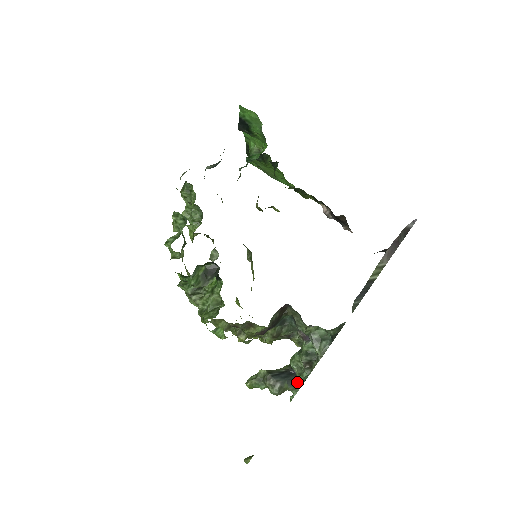
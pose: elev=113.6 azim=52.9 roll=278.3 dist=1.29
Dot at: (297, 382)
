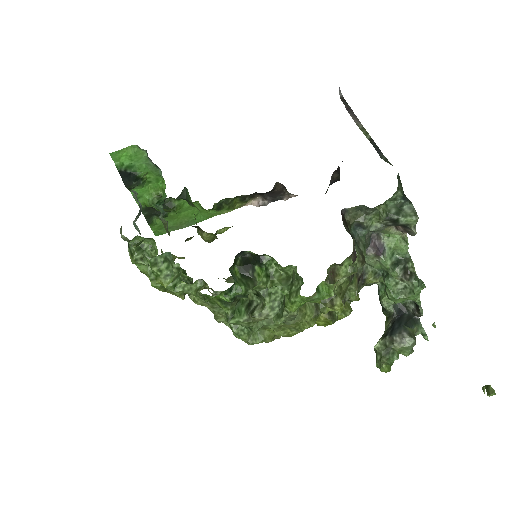
Dot at: (412, 319)
